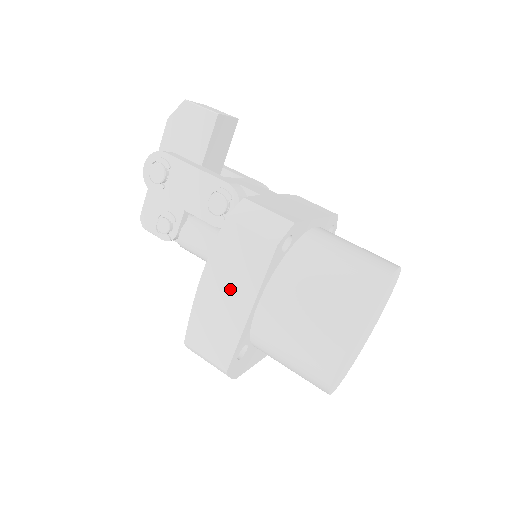
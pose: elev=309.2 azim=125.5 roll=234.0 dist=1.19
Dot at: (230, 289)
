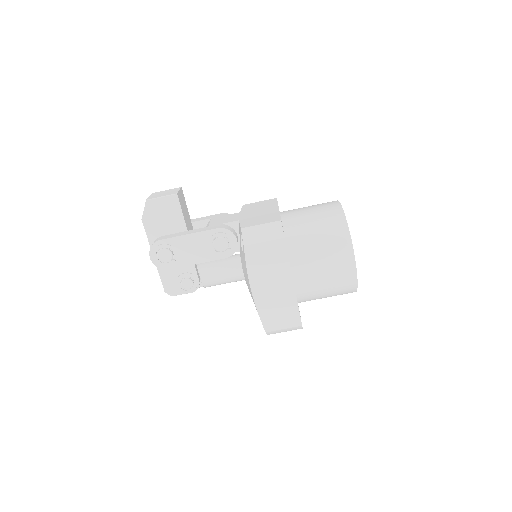
Dot at: (273, 281)
